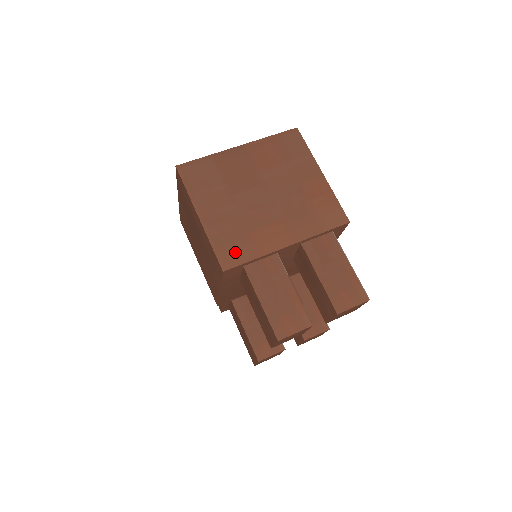
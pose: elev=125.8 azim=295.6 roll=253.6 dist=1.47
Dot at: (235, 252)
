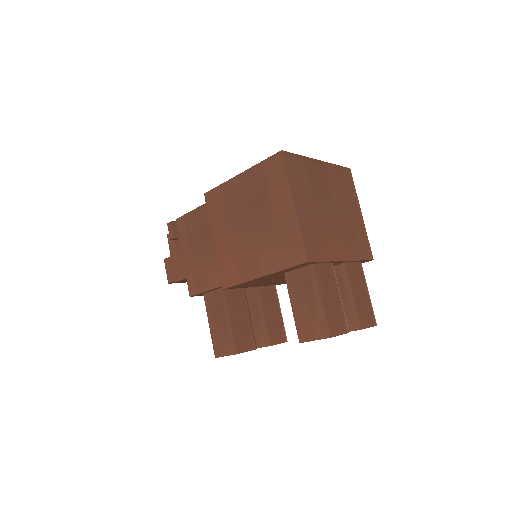
Dot at: (315, 249)
